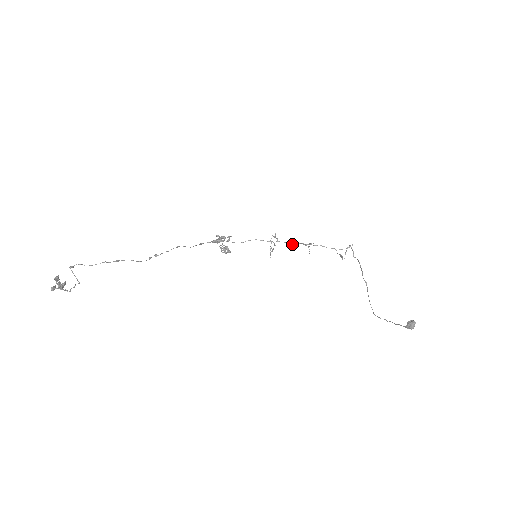
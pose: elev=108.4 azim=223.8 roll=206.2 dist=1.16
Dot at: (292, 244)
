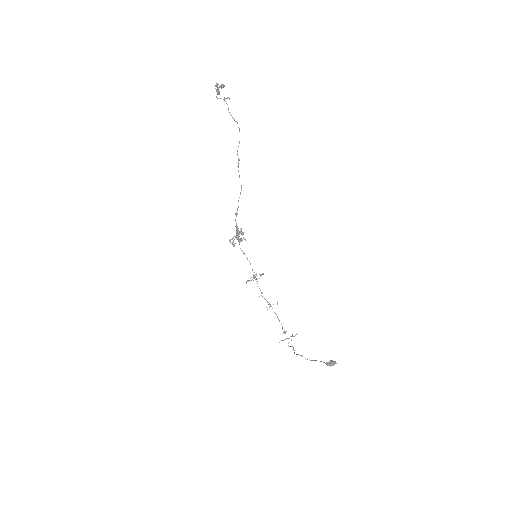
Dot at: occluded
